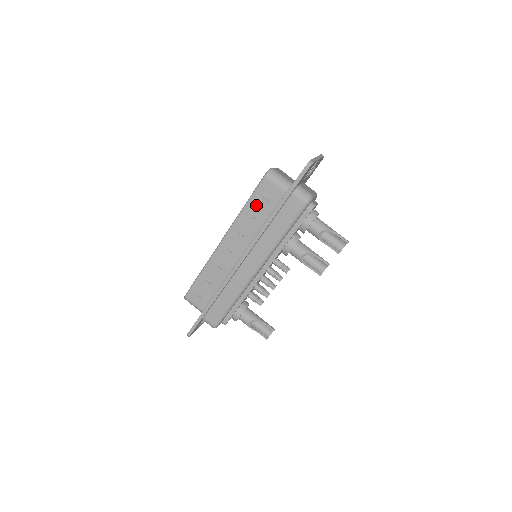
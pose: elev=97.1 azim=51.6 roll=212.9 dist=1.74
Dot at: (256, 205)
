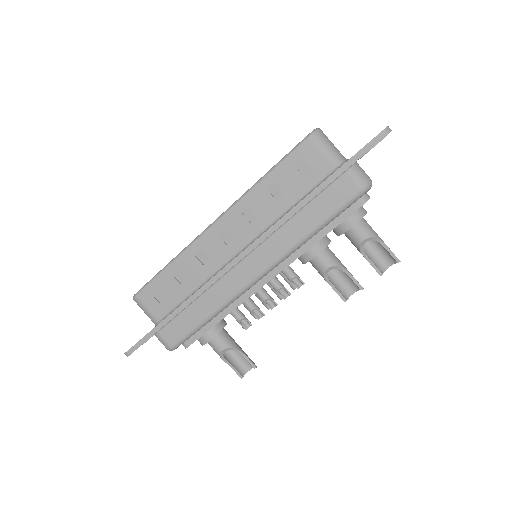
Dot at: (283, 178)
